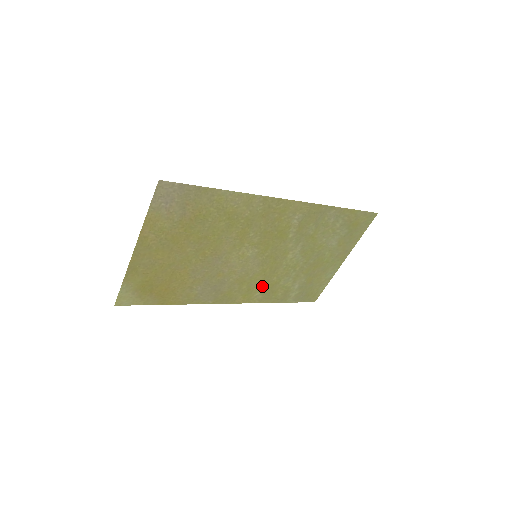
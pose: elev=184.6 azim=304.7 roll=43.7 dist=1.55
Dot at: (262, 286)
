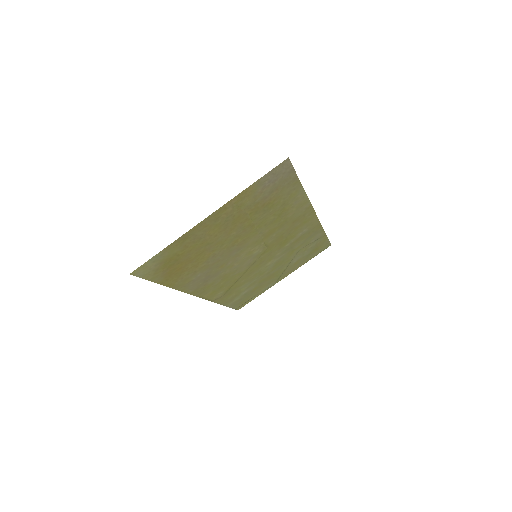
Dot at: (230, 286)
